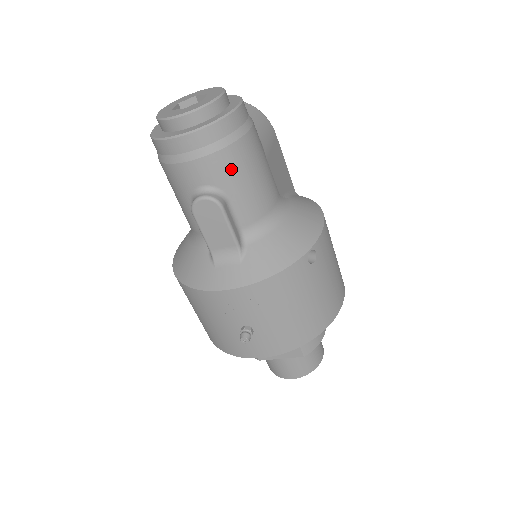
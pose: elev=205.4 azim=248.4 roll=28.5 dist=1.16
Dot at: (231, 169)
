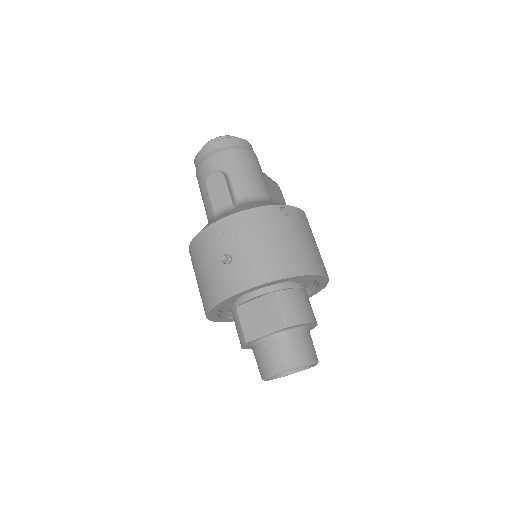
Dot at: (234, 161)
